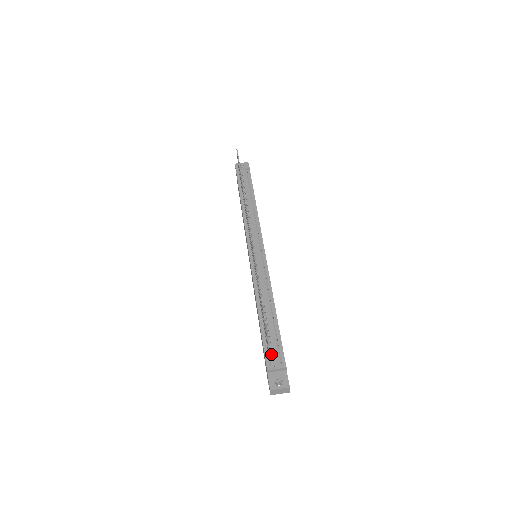
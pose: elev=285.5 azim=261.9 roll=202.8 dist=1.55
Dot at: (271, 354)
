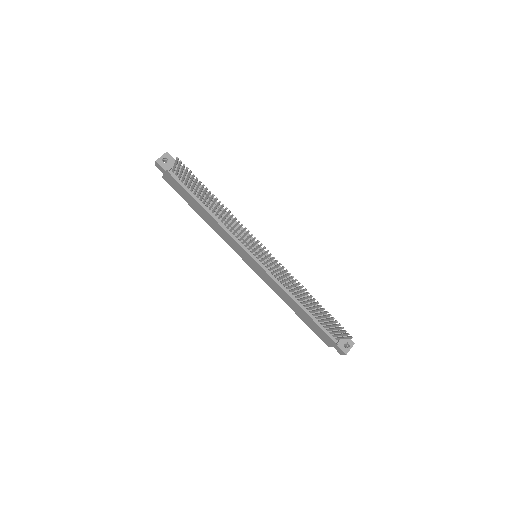
Dot at: (331, 331)
